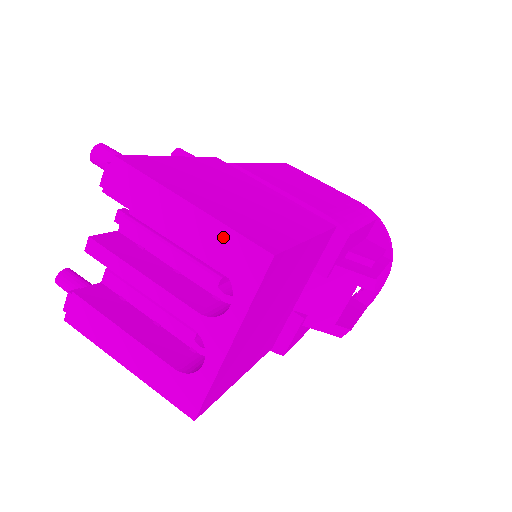
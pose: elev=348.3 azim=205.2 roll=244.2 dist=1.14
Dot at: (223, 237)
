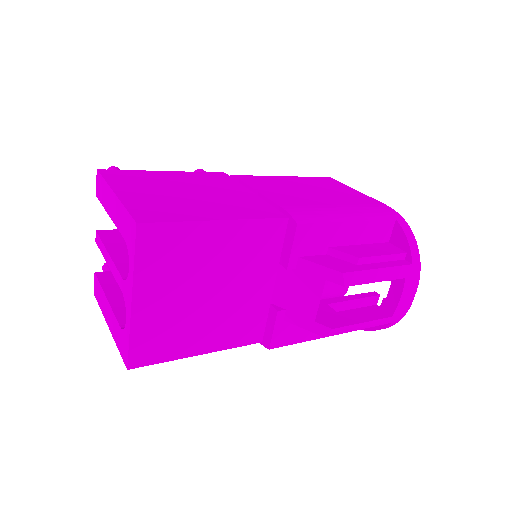
Dot at: (123, 215)
